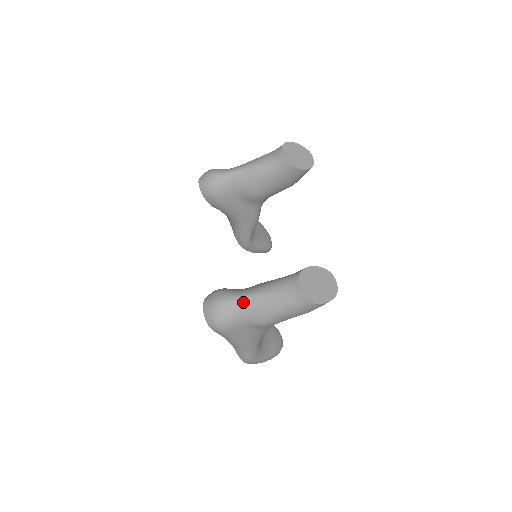
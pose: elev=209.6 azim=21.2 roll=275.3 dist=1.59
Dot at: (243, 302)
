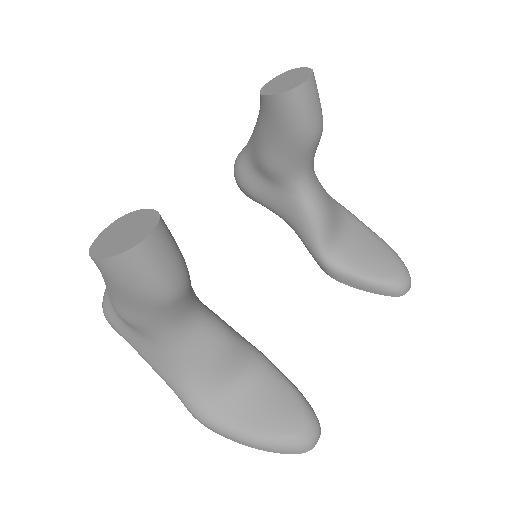
Dot at: occluded
